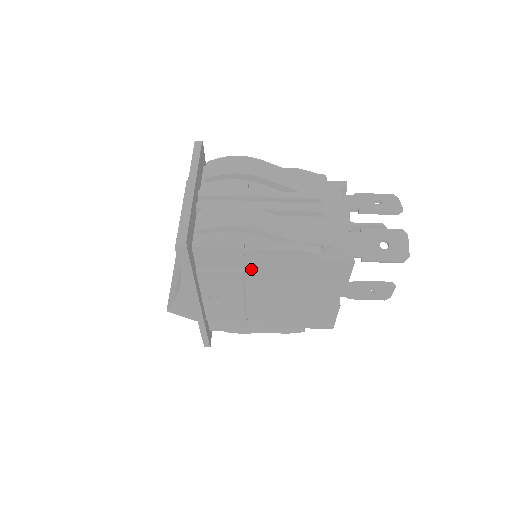
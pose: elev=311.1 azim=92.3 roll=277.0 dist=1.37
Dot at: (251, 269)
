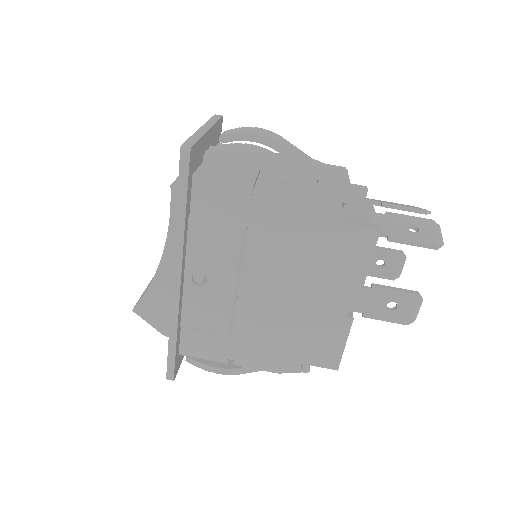
Dot at: (255, 227)
